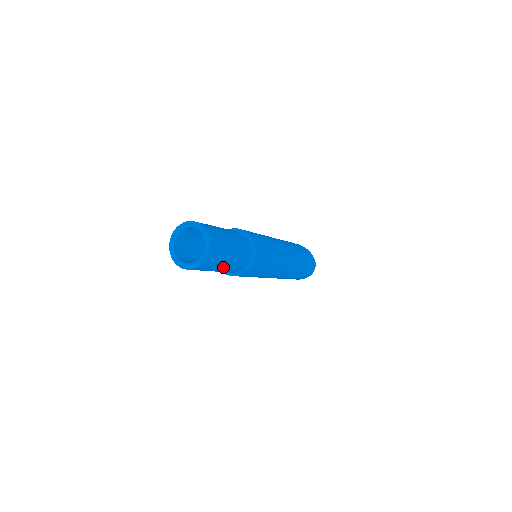
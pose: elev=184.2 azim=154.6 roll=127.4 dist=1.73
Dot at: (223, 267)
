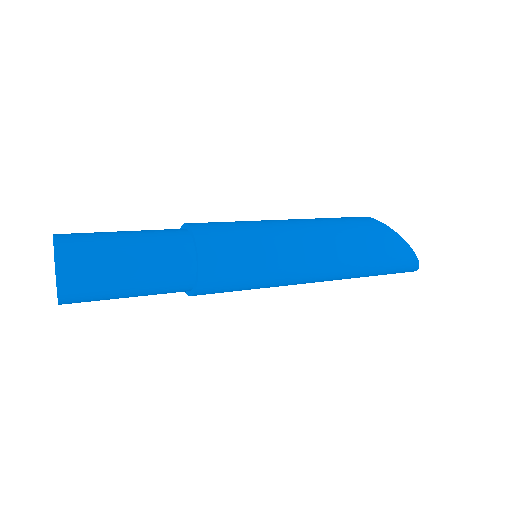
Dot at: occluded
